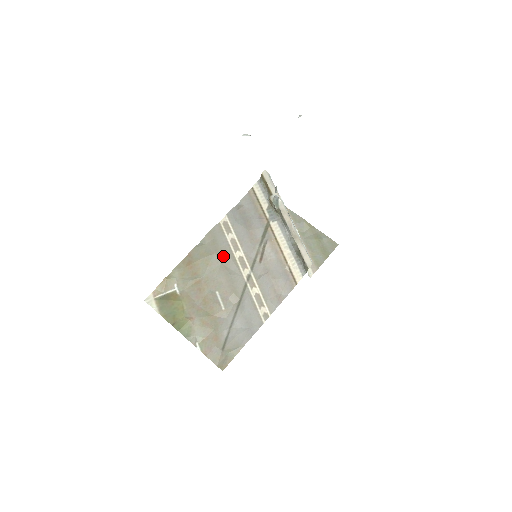
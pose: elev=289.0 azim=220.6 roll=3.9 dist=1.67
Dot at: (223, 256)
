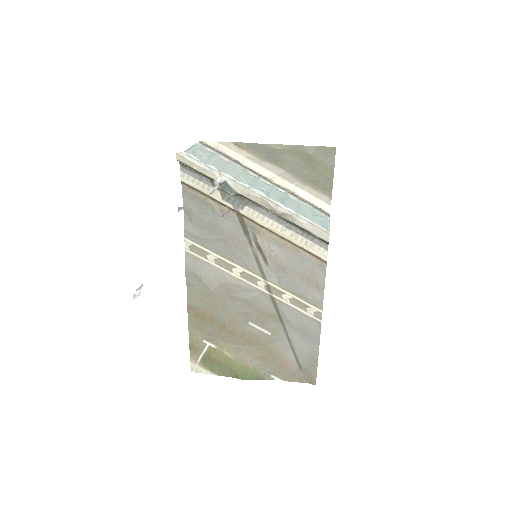
Dot at: (223, 286)
